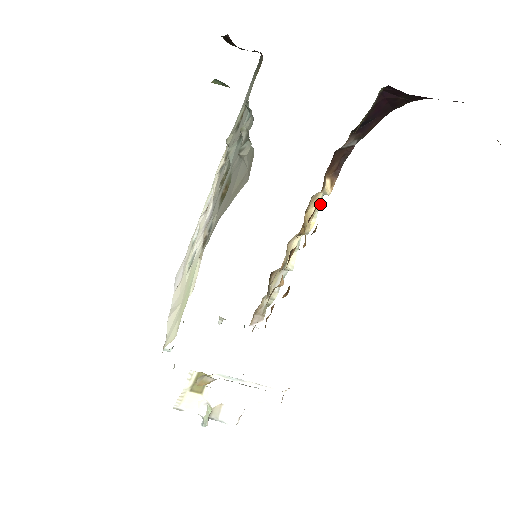
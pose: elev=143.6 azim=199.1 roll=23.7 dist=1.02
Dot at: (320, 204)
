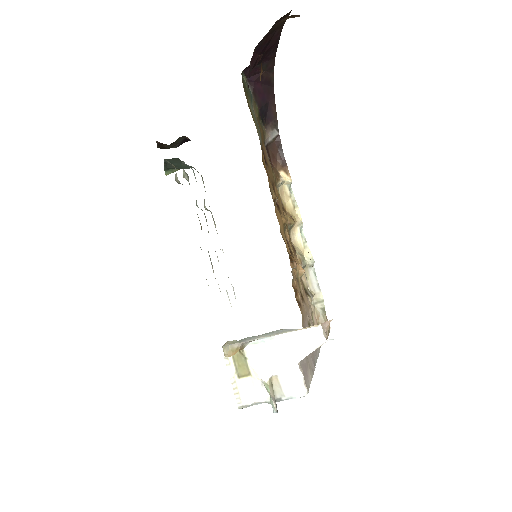
Dot at: (293, 195)
